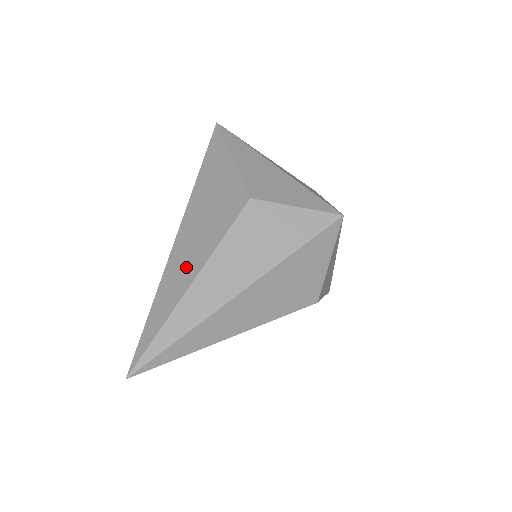
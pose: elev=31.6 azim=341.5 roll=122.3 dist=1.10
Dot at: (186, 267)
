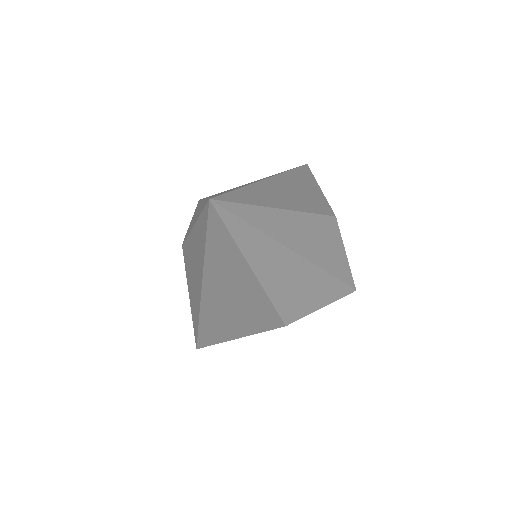
Dot at: (281, 198)
